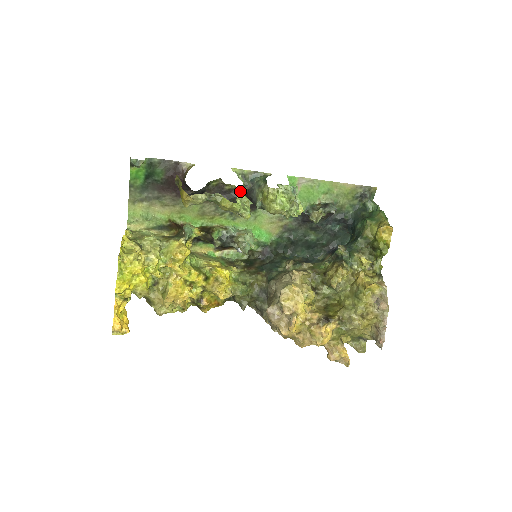
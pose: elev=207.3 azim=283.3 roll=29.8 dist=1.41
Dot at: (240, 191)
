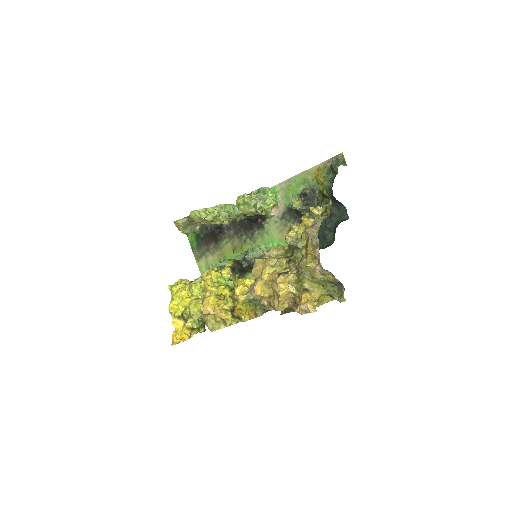
Dot at: (215, 208)
